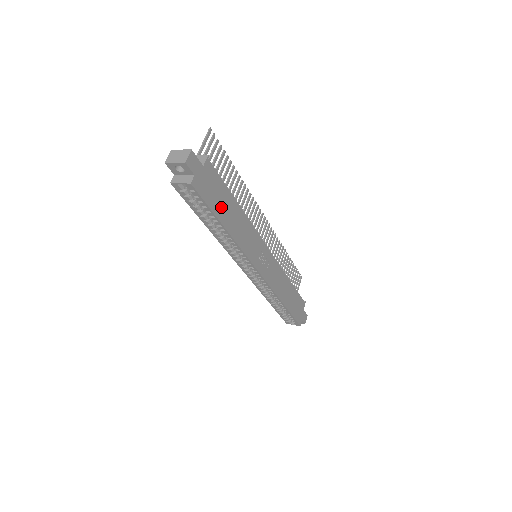
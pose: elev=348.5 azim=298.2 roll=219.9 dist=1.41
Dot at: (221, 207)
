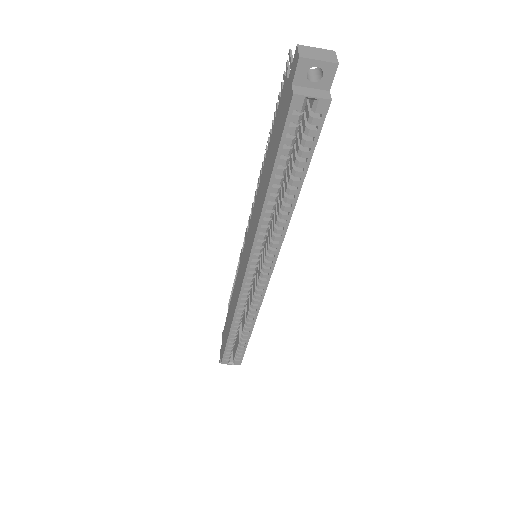
Dot at: occluded
